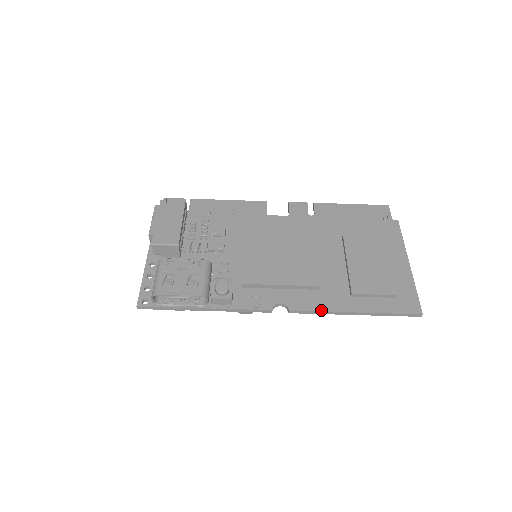
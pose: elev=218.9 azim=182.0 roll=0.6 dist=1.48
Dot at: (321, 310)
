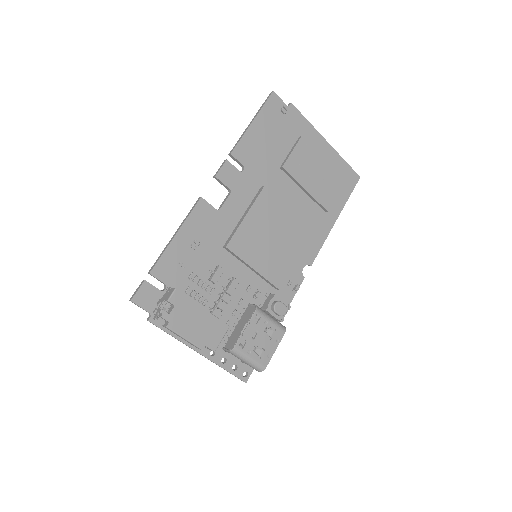
Dot at: (323, 243)
